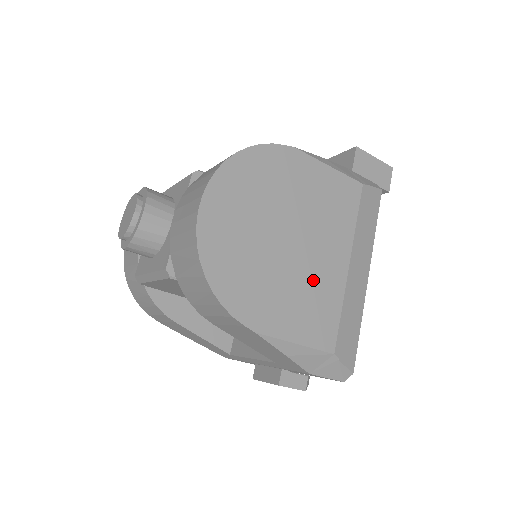
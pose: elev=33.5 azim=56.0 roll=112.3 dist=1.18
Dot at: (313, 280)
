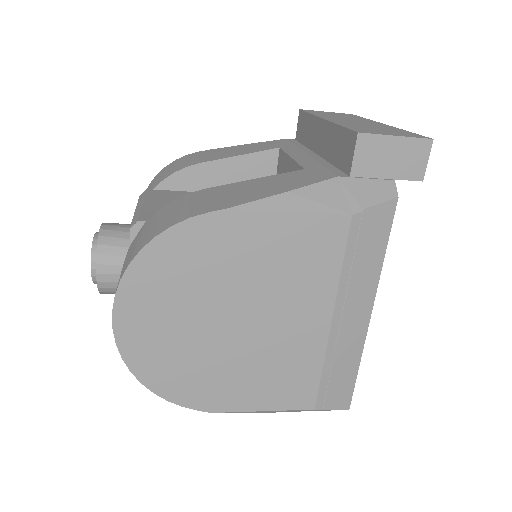
Dot at: (278, 351)
